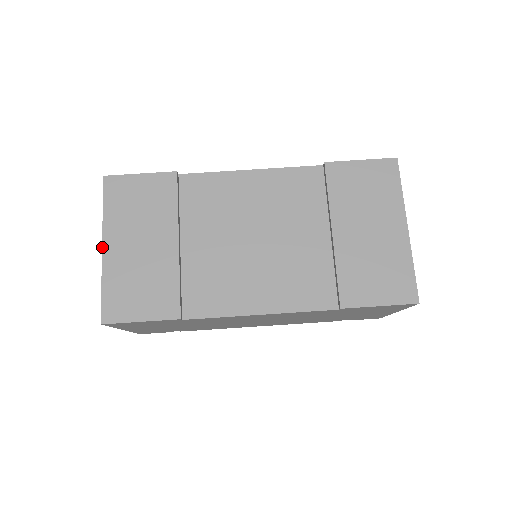
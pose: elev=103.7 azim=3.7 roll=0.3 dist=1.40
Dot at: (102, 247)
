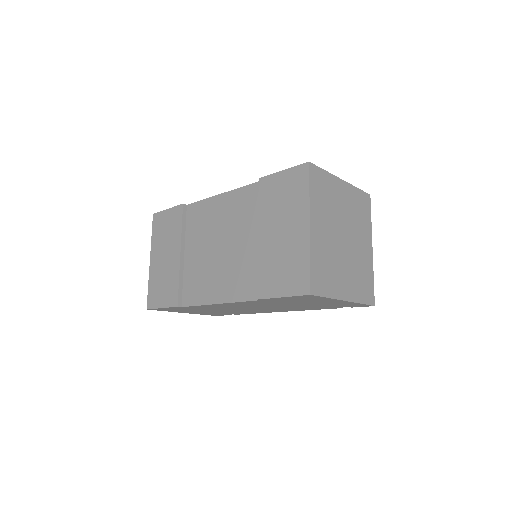
Dot at: (150, 260)
